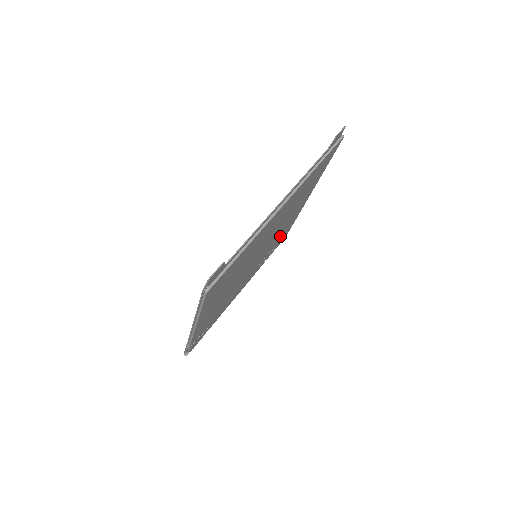
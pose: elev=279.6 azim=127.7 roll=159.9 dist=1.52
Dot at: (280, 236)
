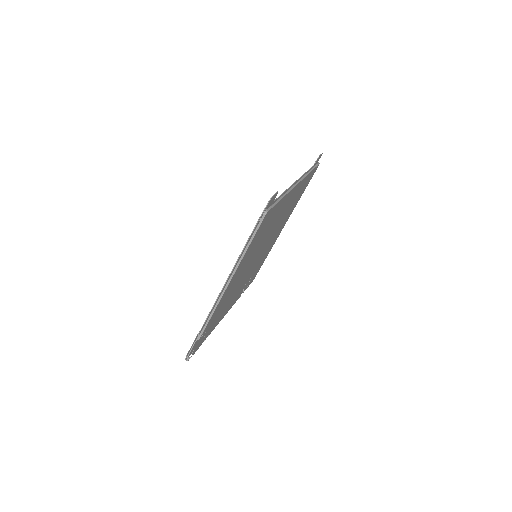
Dot at: (260, 262)
